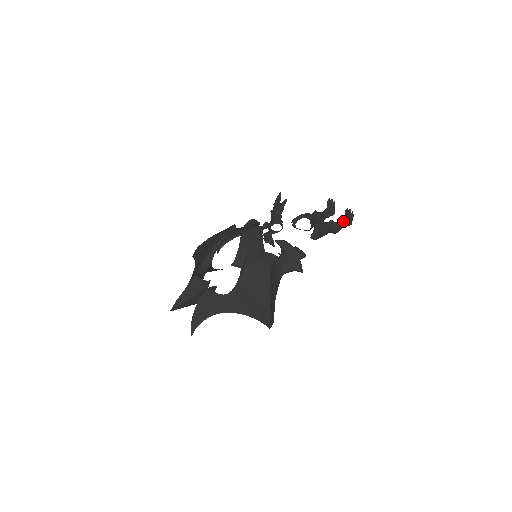
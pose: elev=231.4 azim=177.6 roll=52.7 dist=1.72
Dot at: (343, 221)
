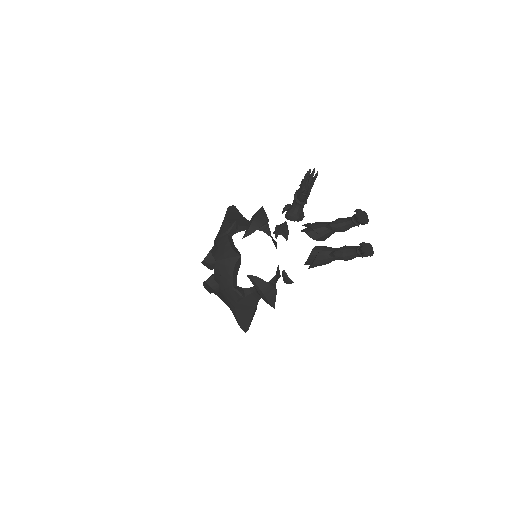
Dot at: (356, 253)
